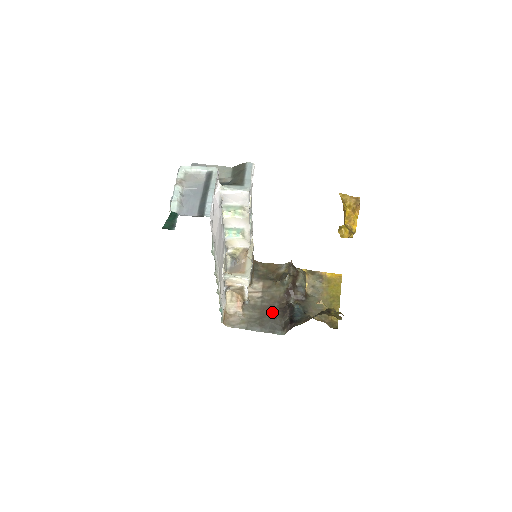
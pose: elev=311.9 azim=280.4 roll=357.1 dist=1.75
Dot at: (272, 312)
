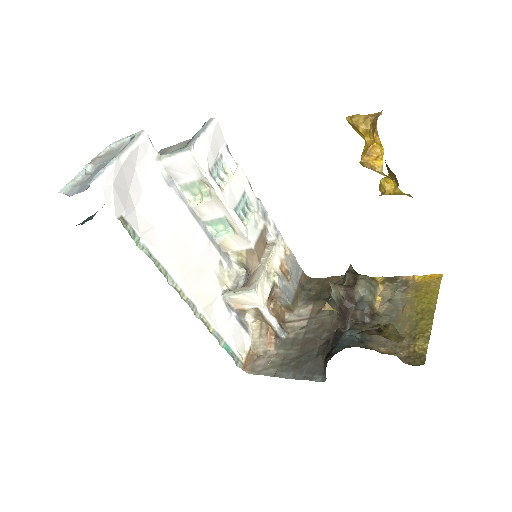
Dot at: (316, 347)
